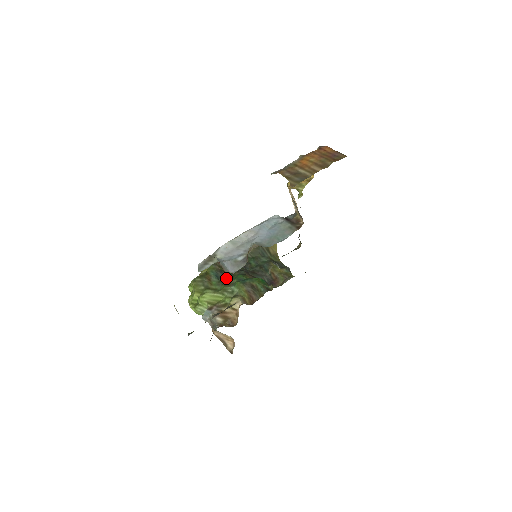
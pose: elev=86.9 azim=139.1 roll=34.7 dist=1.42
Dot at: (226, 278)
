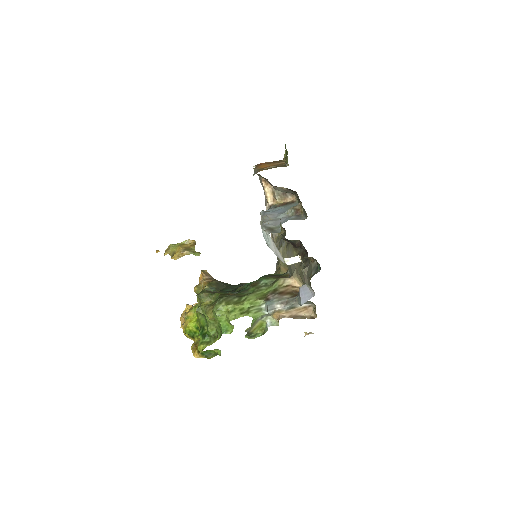
Dot at: (240, 290)
